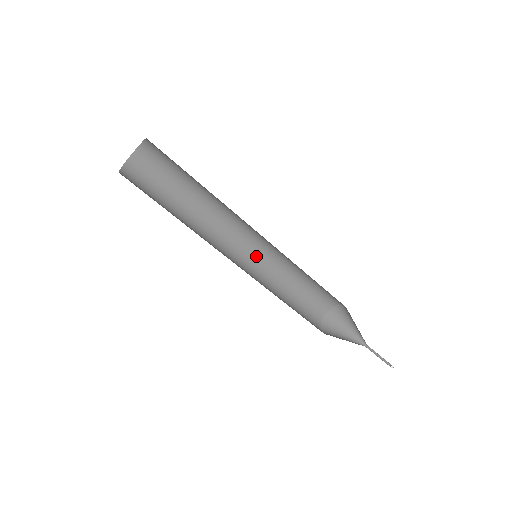
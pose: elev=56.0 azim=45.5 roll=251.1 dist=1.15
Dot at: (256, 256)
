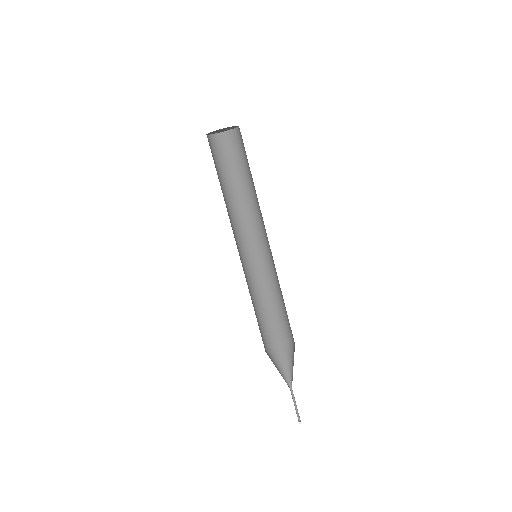
Dot at: (249, 262)
